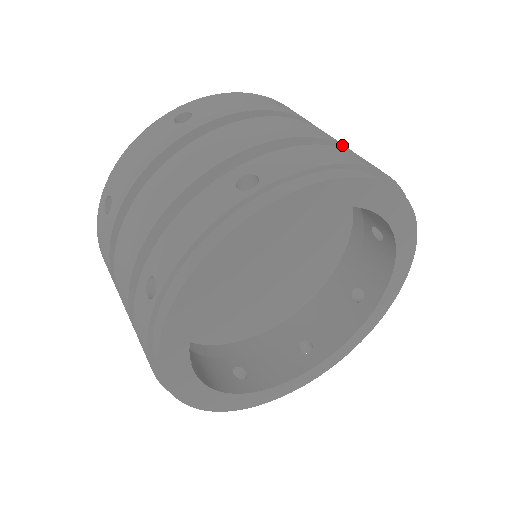
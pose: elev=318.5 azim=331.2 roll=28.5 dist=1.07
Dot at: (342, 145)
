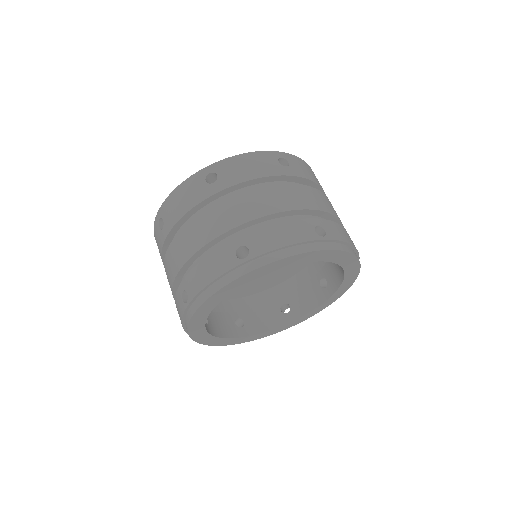
Dot at: (314, 210)
